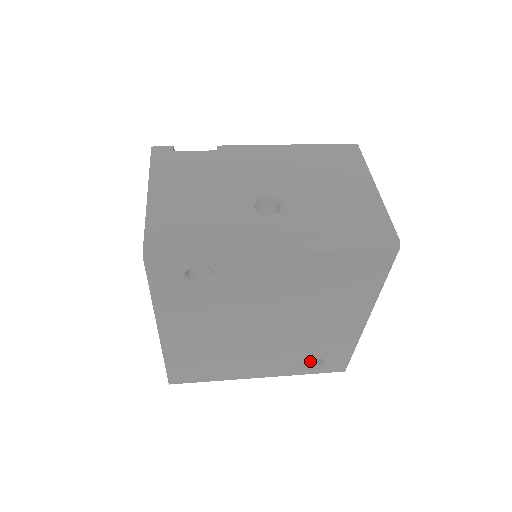
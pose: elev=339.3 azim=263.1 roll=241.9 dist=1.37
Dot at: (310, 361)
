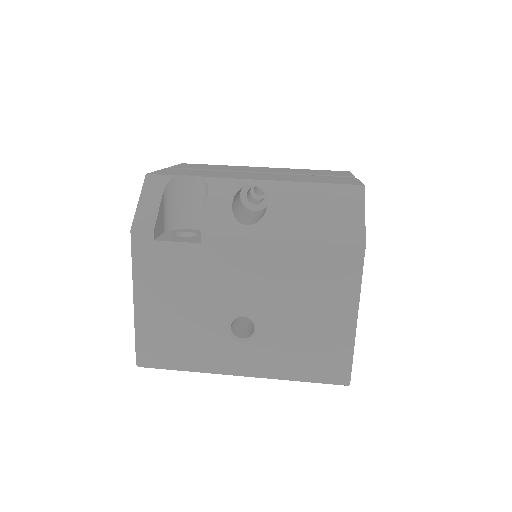
Dot at: occluded
